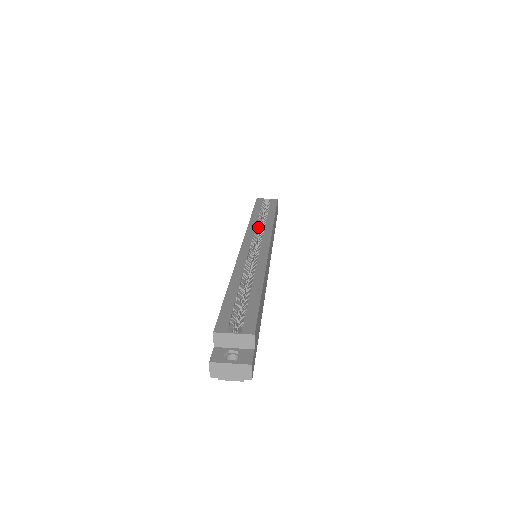
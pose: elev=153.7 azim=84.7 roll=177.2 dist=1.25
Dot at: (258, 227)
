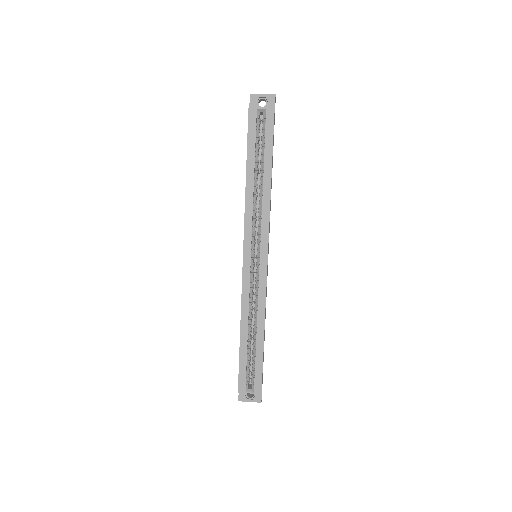
Dot at: (255, 208)
